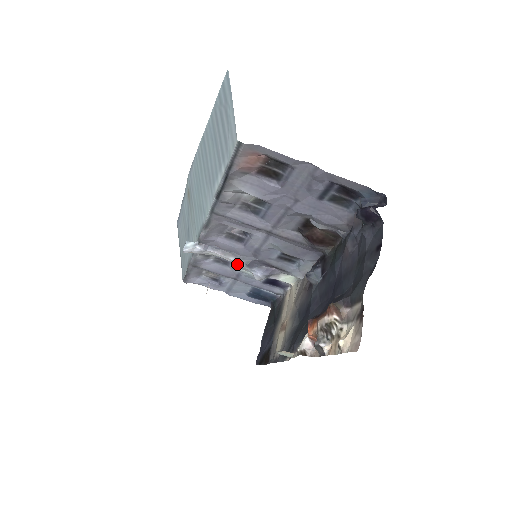
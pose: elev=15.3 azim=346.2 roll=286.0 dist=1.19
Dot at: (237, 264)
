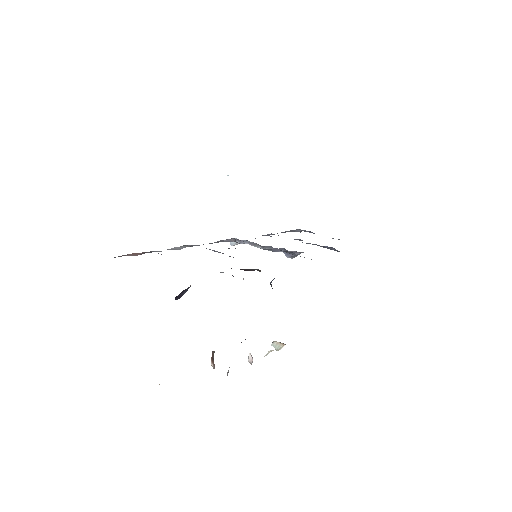
Dot at: occluded
